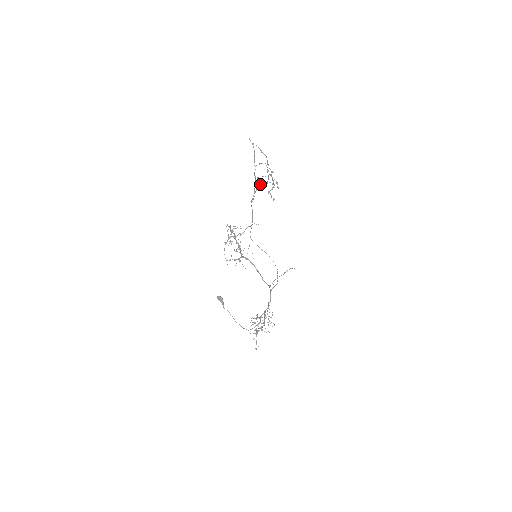
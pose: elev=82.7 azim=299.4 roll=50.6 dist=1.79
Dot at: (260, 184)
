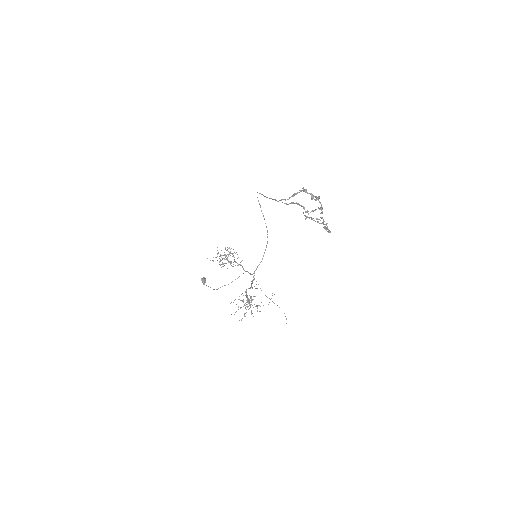
Dot at: (303, 190)
